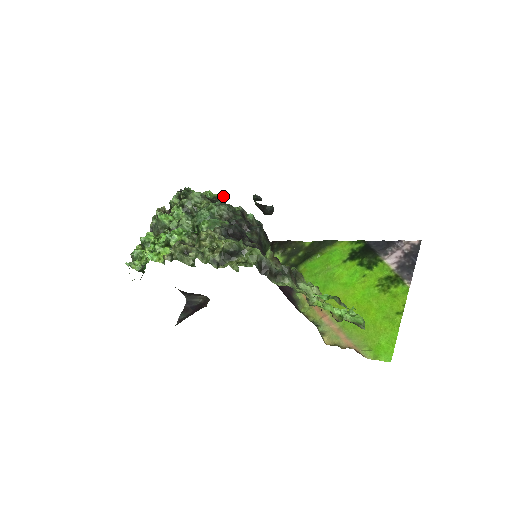
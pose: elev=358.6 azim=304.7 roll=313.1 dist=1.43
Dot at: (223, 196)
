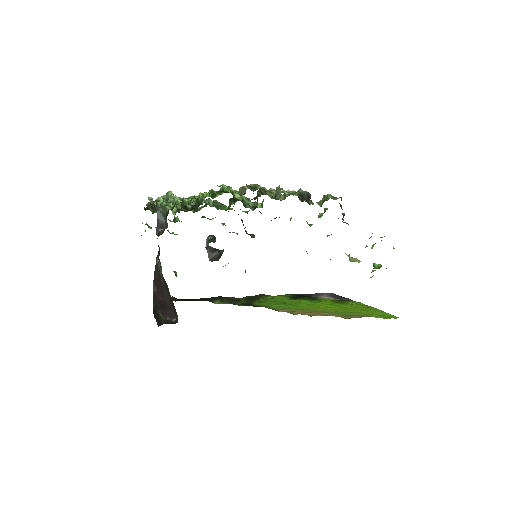
Dot at: occluded
